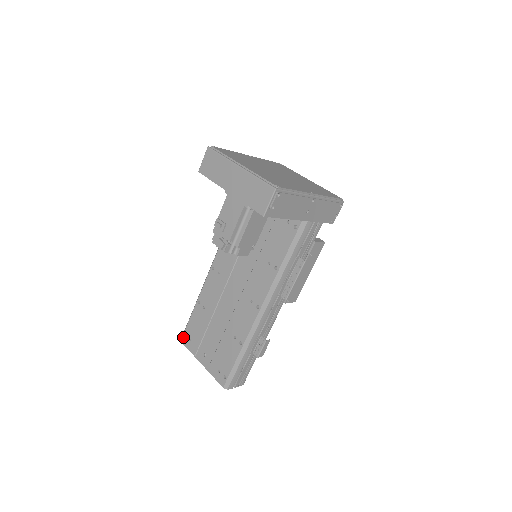
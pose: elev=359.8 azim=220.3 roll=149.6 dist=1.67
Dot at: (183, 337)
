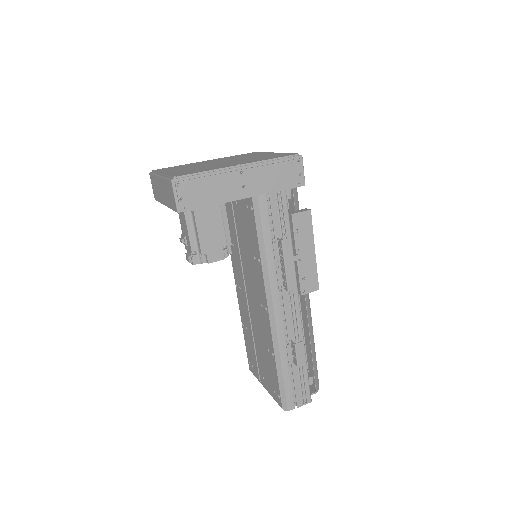
Dot at: (249, 365)
